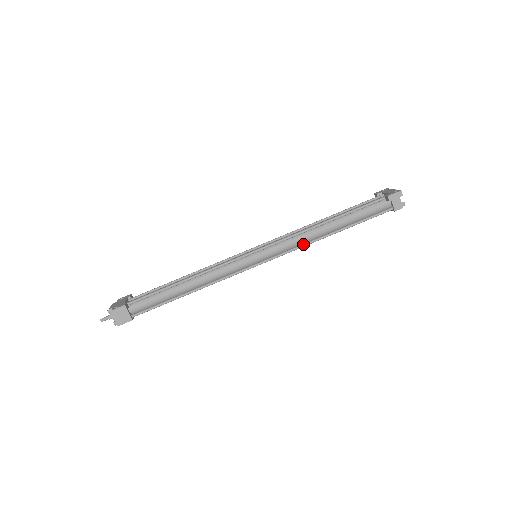
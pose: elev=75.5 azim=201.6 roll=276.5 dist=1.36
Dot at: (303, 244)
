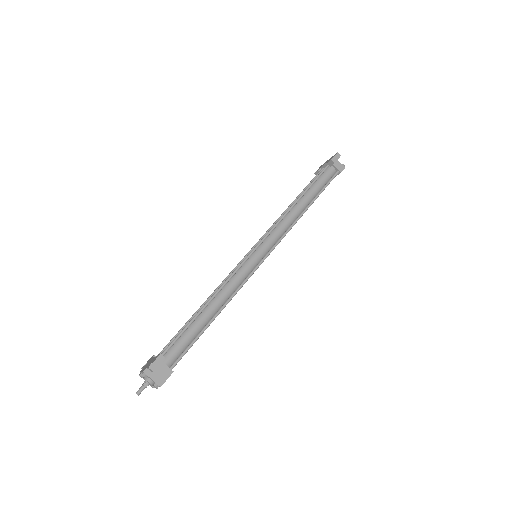
Dot at: (290, 226)
